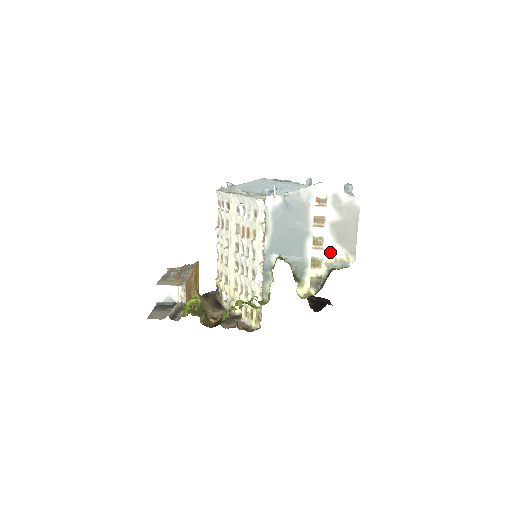
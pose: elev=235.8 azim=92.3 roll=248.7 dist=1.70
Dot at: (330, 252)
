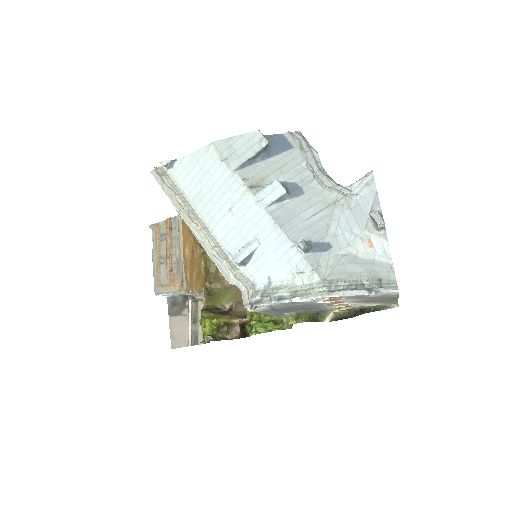
Dot at: (359, 305)
